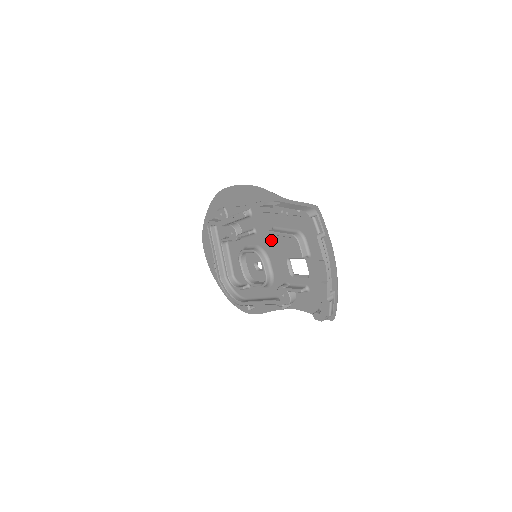
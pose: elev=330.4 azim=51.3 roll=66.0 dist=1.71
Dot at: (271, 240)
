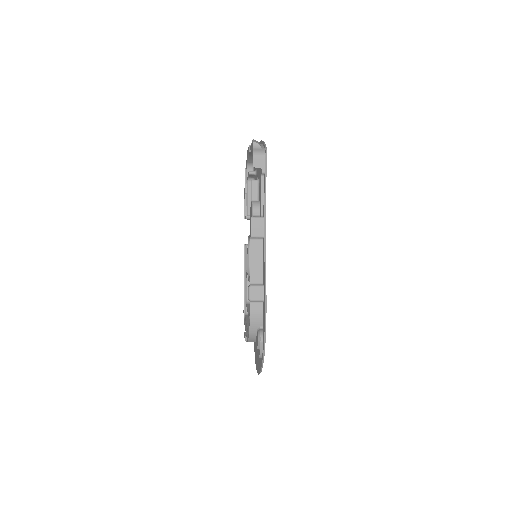
Dot at: occluded
